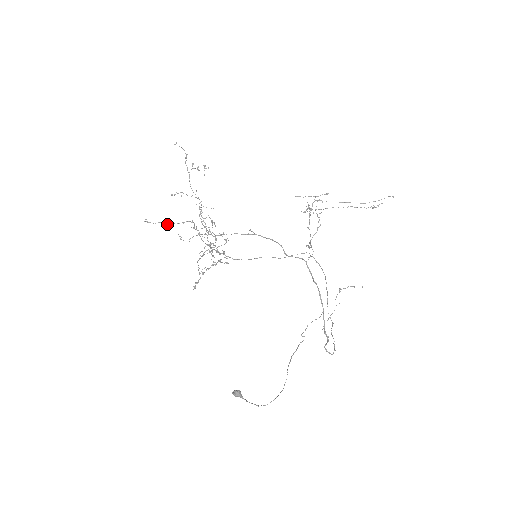
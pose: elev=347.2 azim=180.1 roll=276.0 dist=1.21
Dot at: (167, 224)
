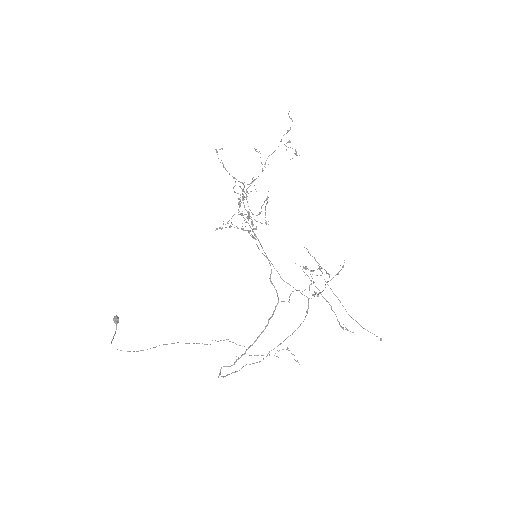
Dot at: (224, 167)
